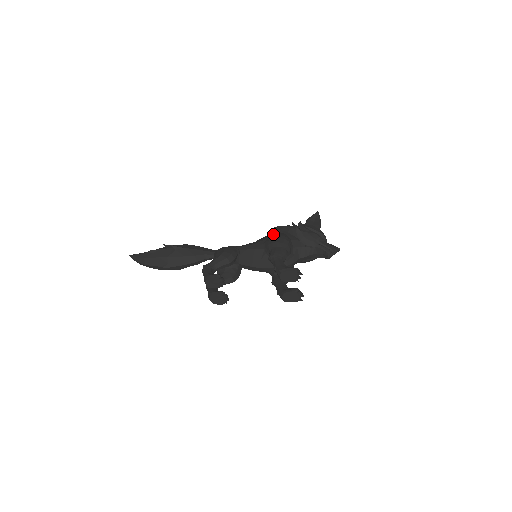
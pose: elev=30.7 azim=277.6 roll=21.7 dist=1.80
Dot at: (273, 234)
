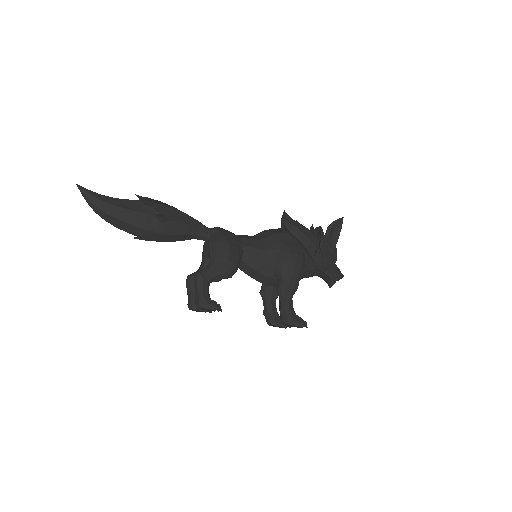
Dot at: (287, 238)
